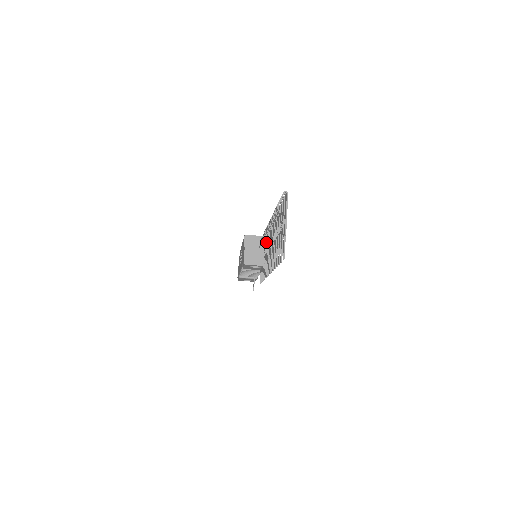
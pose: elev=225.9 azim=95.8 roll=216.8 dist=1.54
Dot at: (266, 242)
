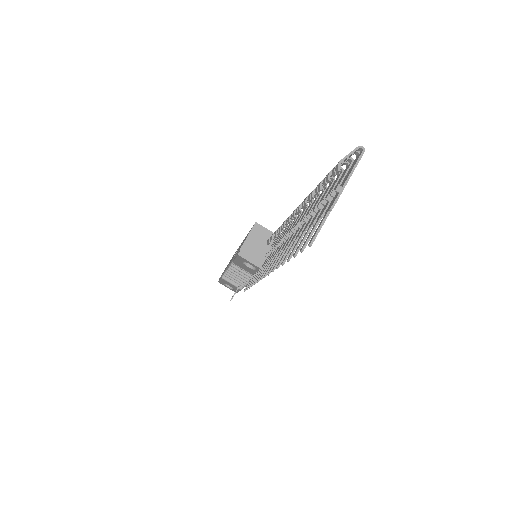
Dot at: (280, 238)
